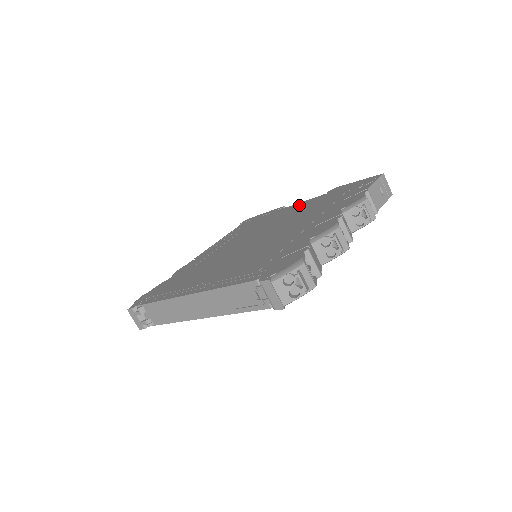
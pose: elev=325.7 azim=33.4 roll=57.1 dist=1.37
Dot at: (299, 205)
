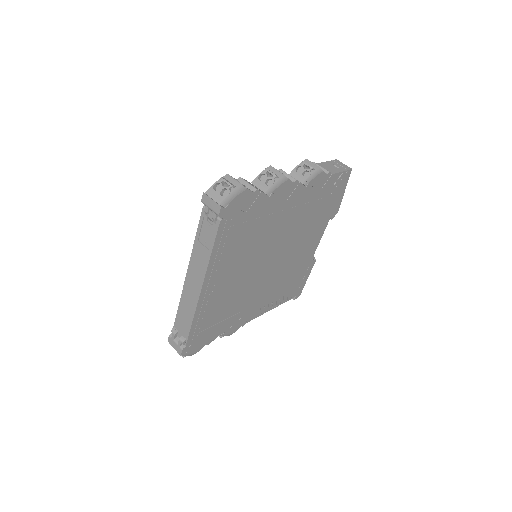
Dot at: occluded
